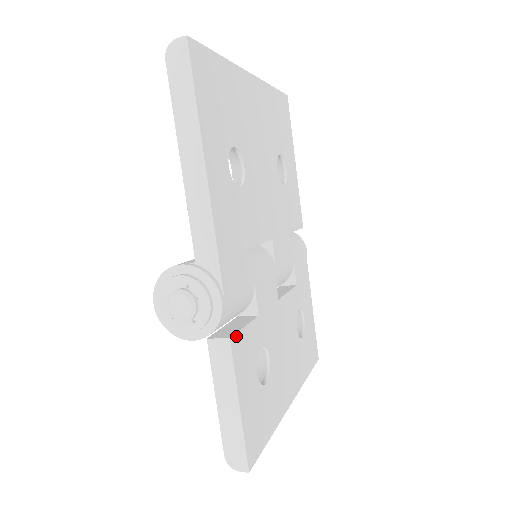
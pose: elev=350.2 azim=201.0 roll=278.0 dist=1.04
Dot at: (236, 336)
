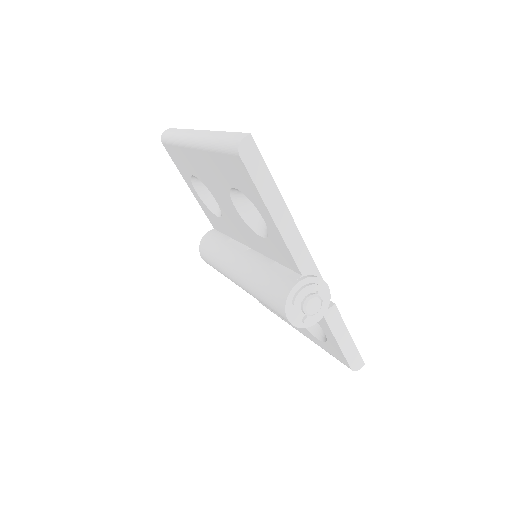
Dot at: occluded
